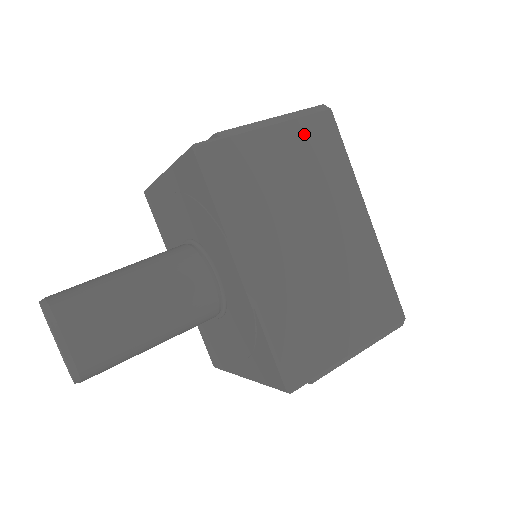
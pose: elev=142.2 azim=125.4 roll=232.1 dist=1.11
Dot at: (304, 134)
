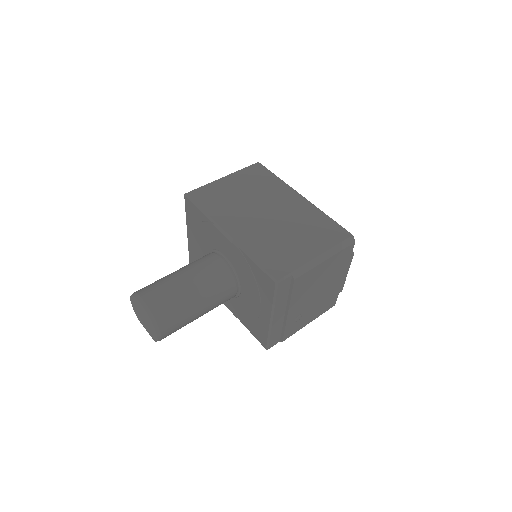
Dot at: (245, 175)
